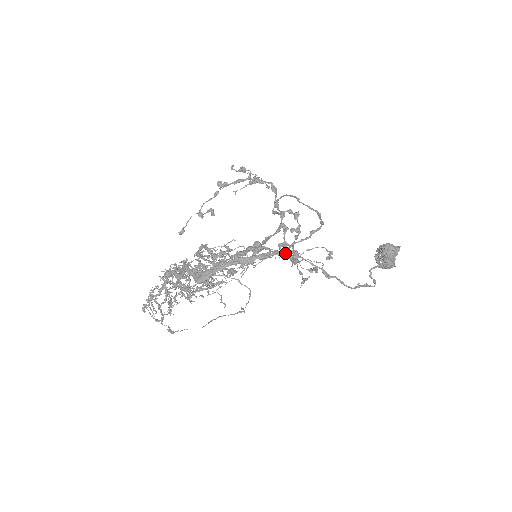
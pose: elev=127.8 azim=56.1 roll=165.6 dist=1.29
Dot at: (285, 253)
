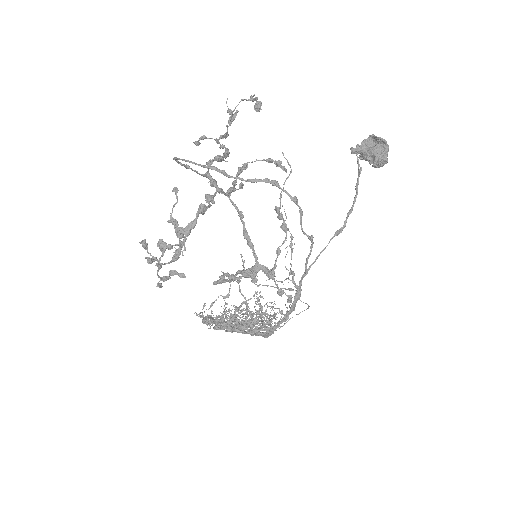
Dot at: (291, 252)
